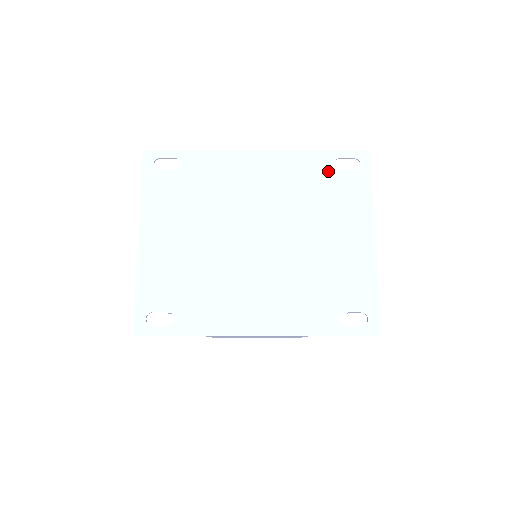
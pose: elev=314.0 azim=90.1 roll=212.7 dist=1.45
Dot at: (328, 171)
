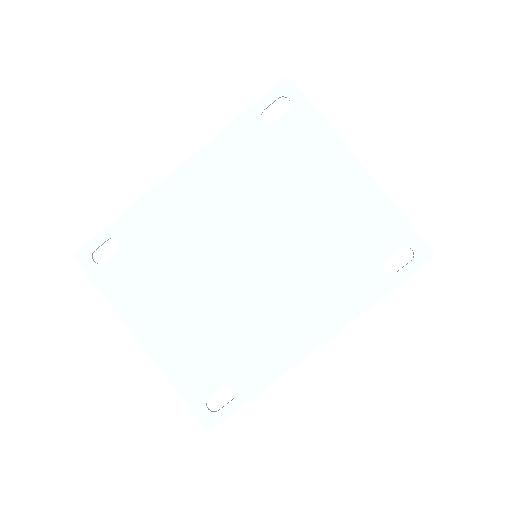
Dot at: (263, 133)
